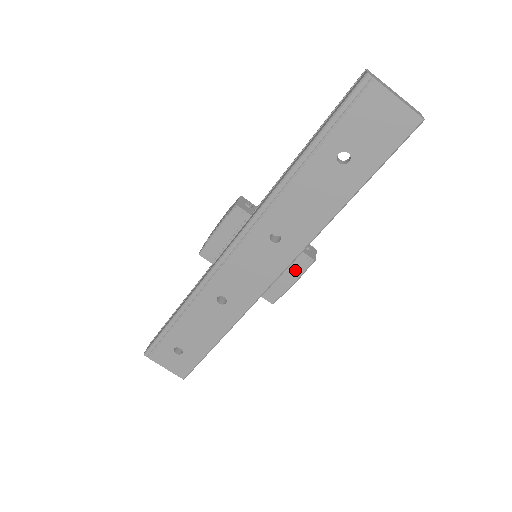
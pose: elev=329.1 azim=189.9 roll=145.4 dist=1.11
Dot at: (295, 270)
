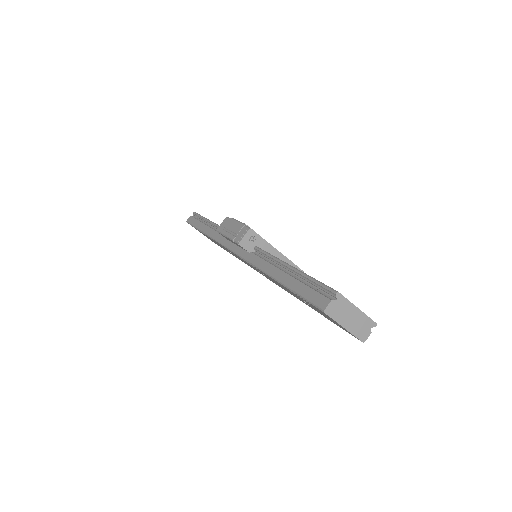
Dot at: occluded
